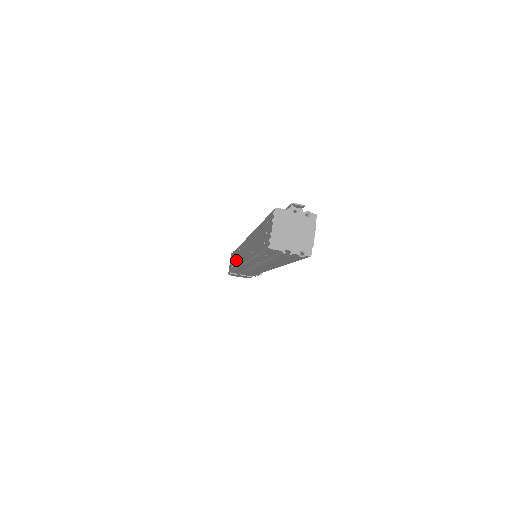
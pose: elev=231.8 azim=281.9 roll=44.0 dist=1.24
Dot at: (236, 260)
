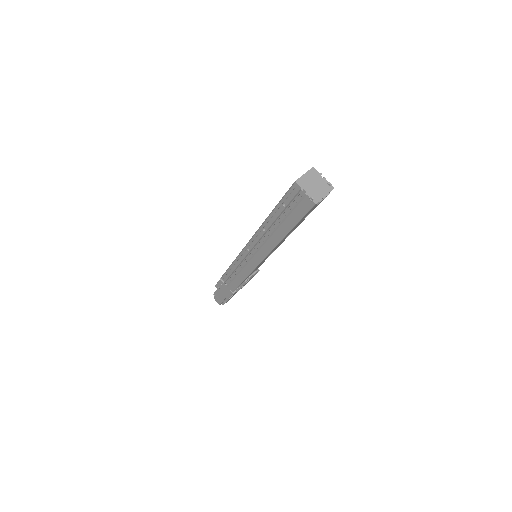
Dot at: occluded
